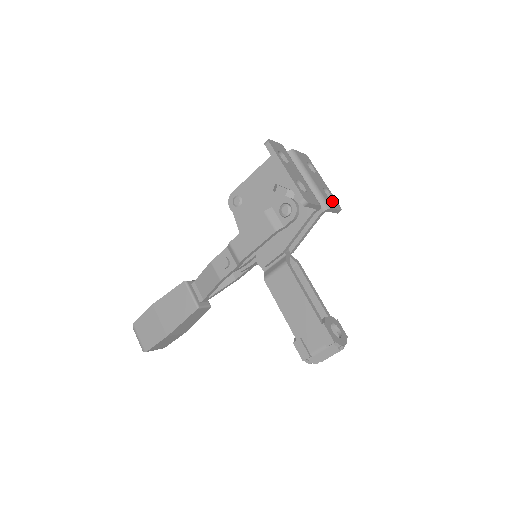
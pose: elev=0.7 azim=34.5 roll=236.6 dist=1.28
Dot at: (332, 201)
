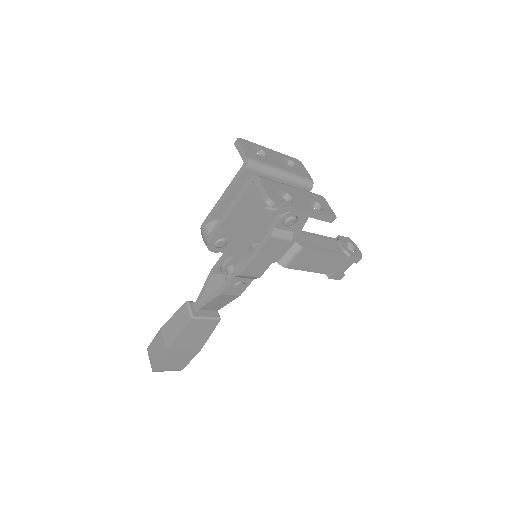
Dot at: (298, 167)
